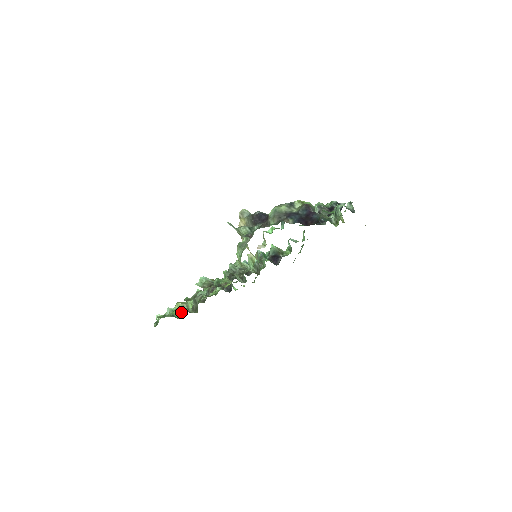
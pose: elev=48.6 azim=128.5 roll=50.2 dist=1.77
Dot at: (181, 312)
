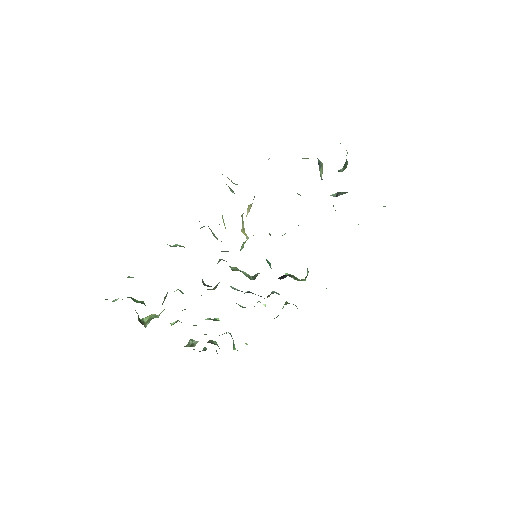
Dot at: (144, 303)
